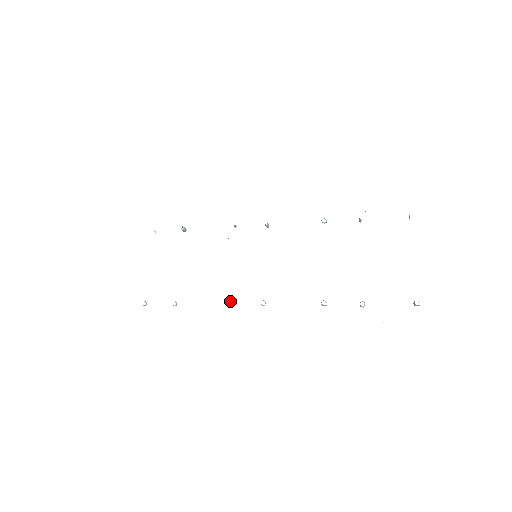
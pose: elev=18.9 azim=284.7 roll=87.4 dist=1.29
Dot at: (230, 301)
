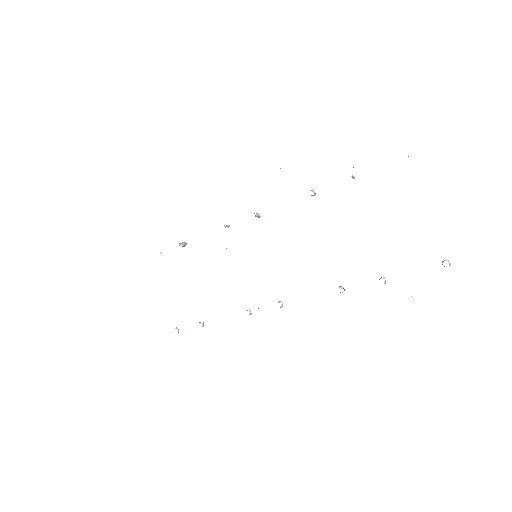
Dot at: (248, 310)
